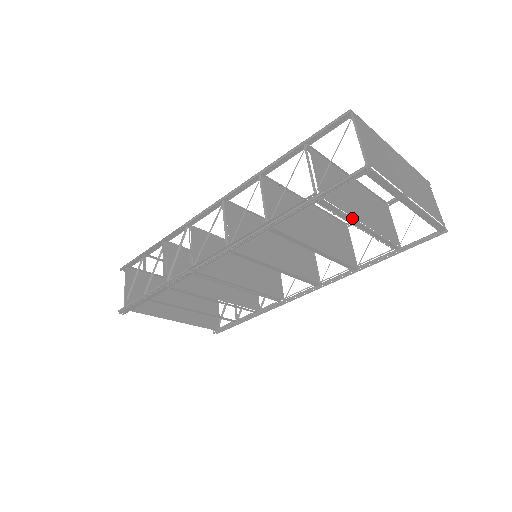
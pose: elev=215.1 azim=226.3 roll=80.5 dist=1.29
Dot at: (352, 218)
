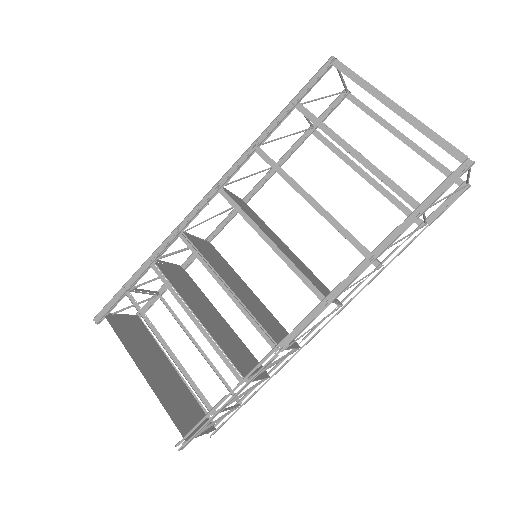
Dot at: (337, 134)
